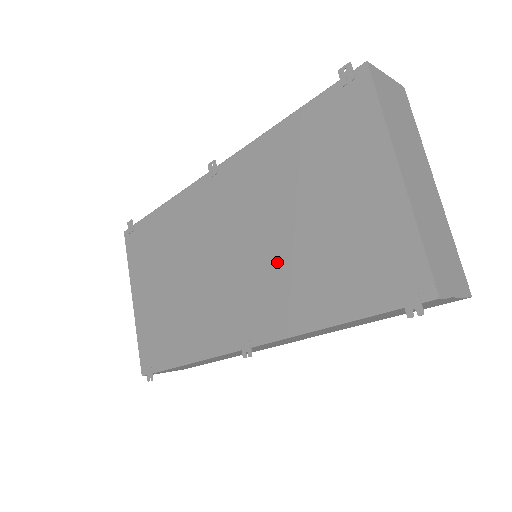
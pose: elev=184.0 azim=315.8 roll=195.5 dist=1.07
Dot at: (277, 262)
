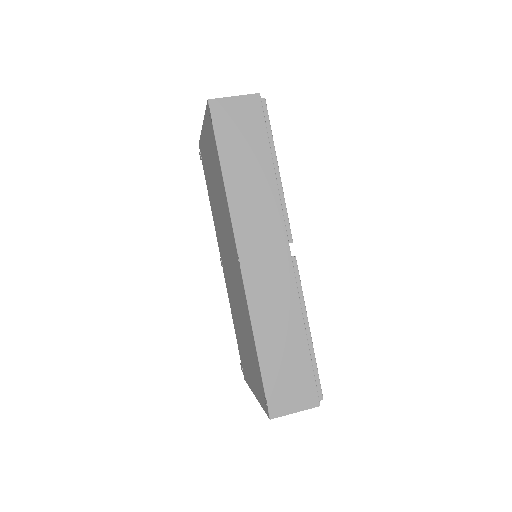
Dot at: (234, 302)
